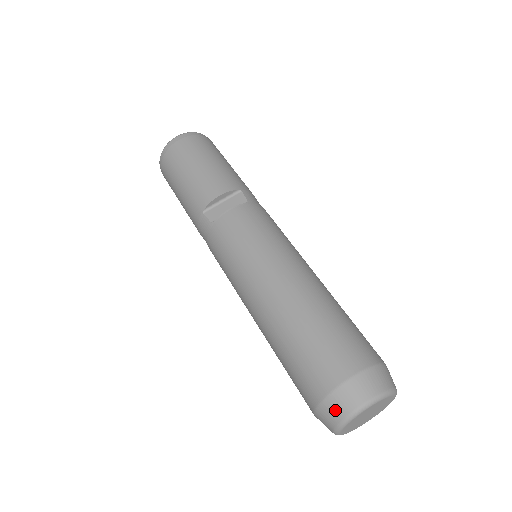
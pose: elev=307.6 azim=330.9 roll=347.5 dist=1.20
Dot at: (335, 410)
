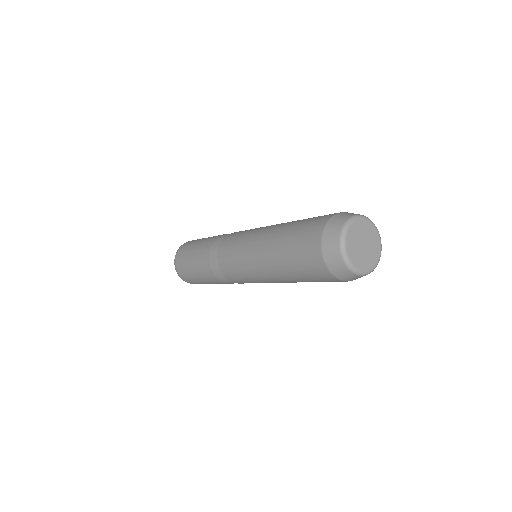
Dot at: (349, 214)
